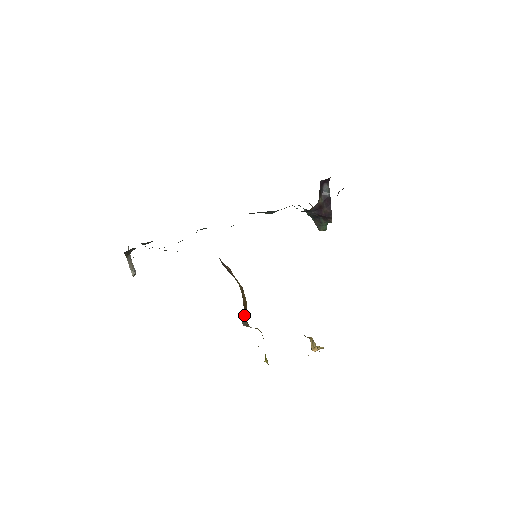
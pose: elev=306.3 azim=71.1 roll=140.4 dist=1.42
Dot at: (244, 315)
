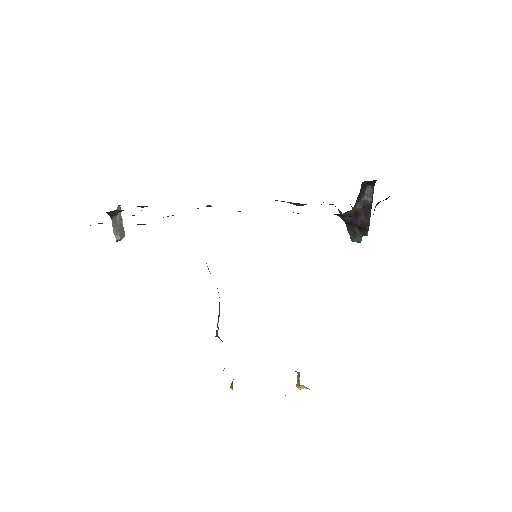
Dot at: occluded
